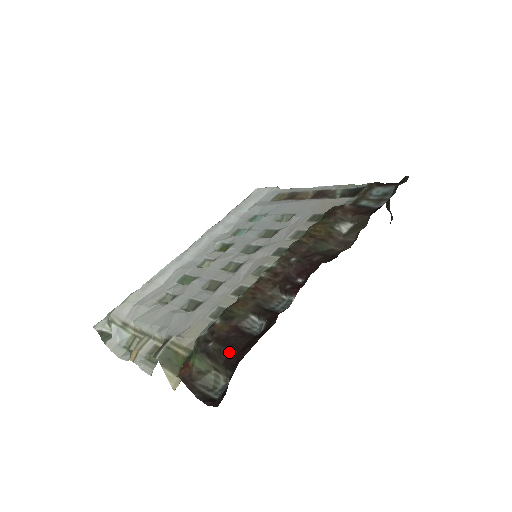
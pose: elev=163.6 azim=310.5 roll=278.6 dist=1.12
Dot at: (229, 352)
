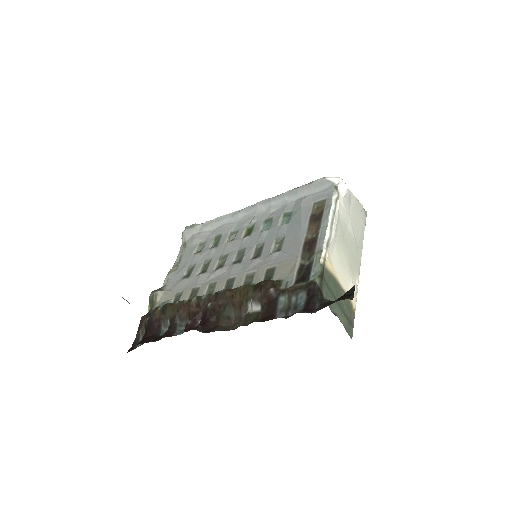
Dot at: (146, 332)
